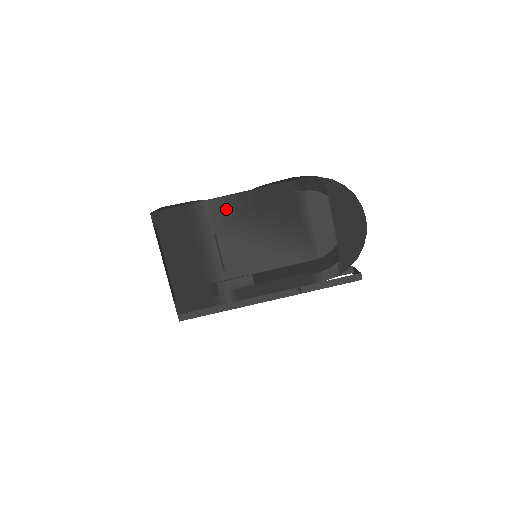
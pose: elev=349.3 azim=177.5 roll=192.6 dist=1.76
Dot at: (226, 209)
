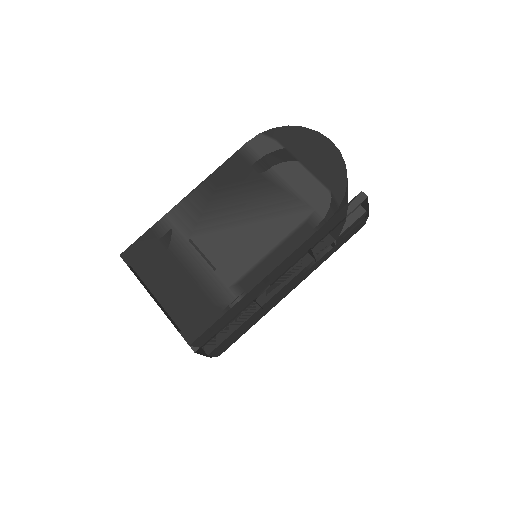
Dot at: (189, 211)
